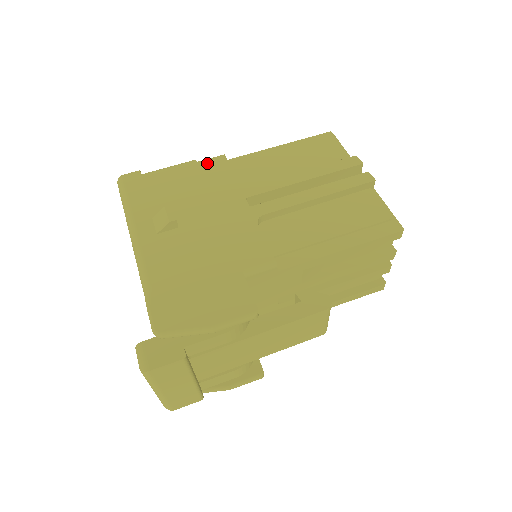
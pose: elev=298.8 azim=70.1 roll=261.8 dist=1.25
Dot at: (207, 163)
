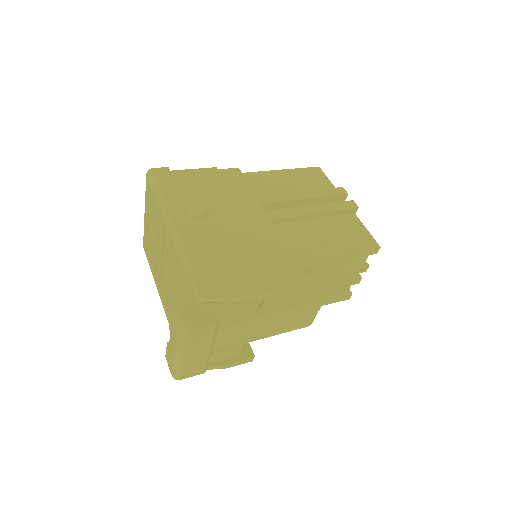
Dot at: (225, 172)
